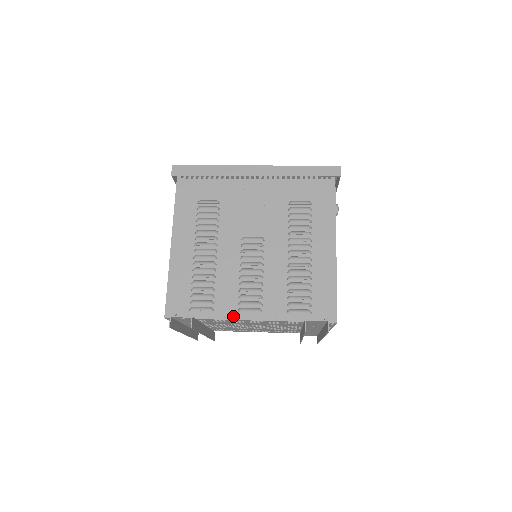
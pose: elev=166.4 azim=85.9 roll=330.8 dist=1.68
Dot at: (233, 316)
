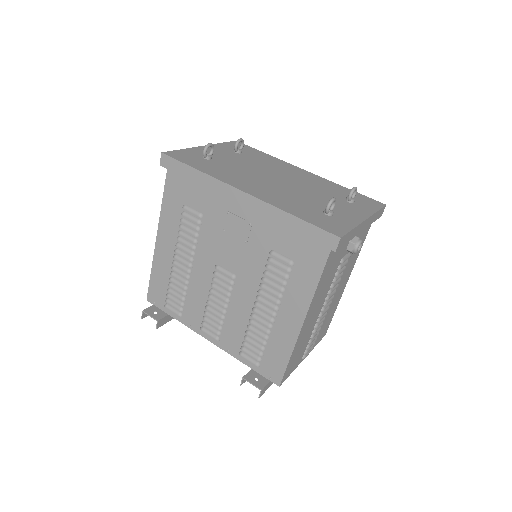
Dot at: (196, 329)
